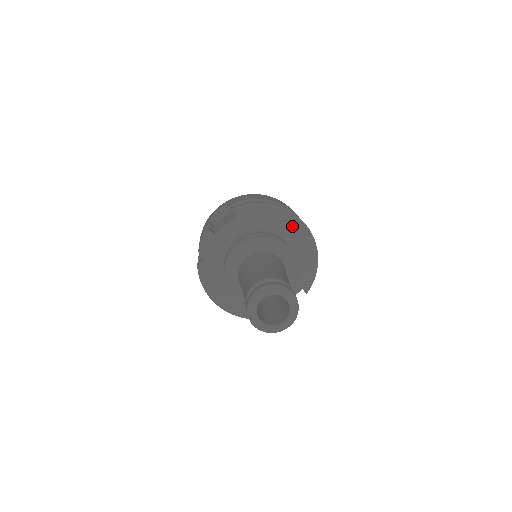
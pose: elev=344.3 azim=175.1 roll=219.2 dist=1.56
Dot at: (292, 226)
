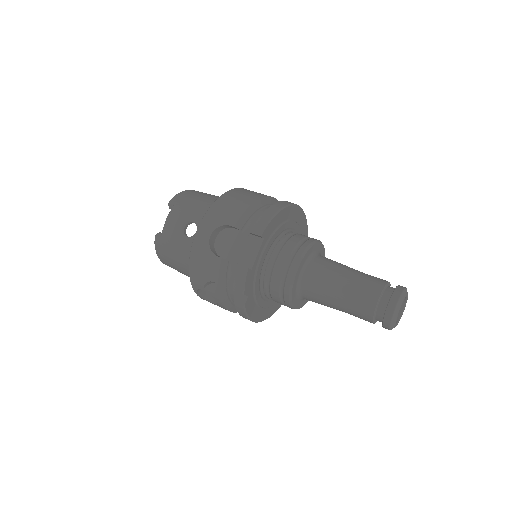
Dot at: (294, 215)
